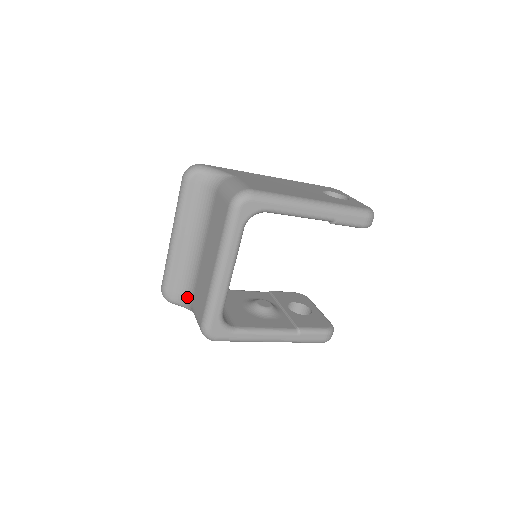
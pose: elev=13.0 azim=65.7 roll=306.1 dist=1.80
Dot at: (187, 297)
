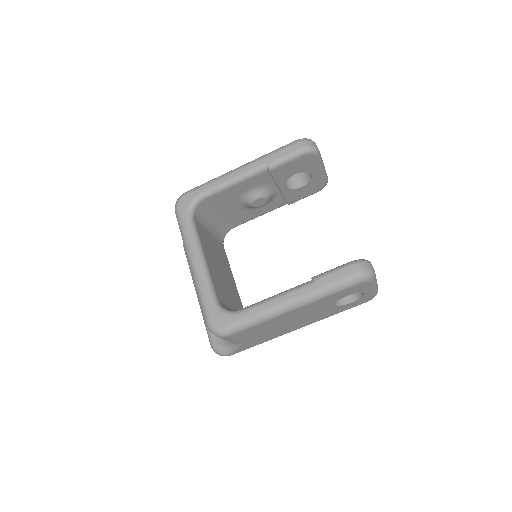
Dot at: occluded
